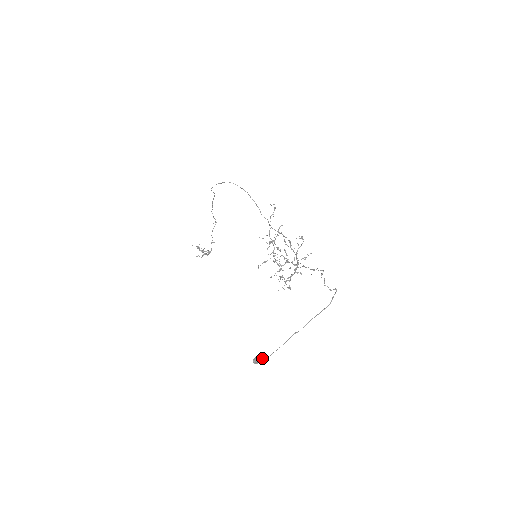
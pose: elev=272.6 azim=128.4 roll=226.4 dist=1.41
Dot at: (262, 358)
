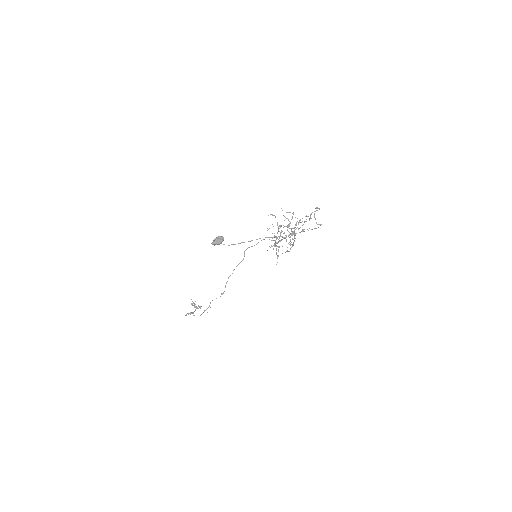
Dot at: occluded
